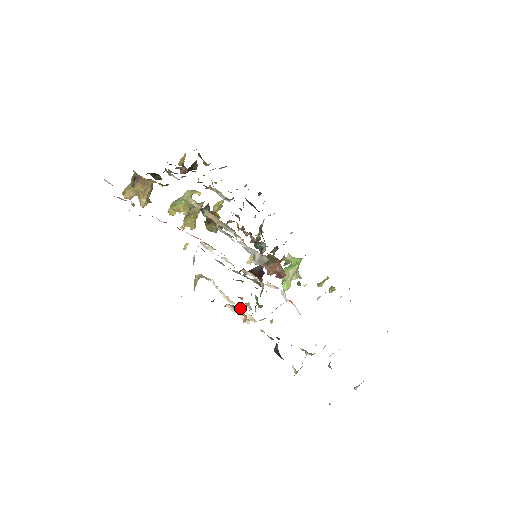
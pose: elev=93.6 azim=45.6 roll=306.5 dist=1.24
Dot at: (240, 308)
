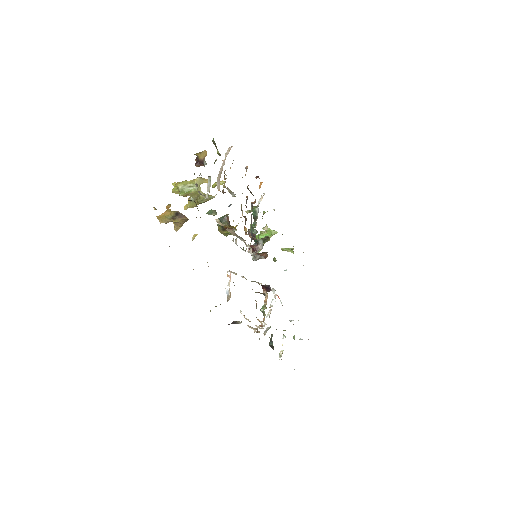
Dot at: (257, 328)
